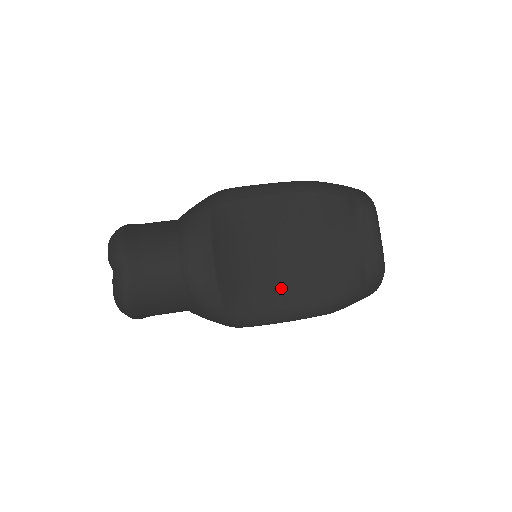
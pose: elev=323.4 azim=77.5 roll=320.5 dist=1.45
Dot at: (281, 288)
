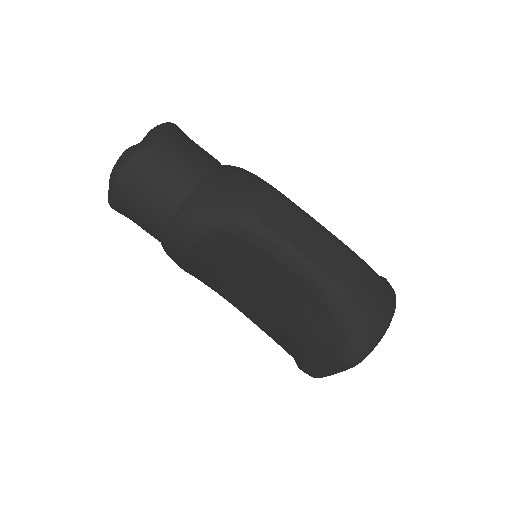
Dot at: (240, 300)
